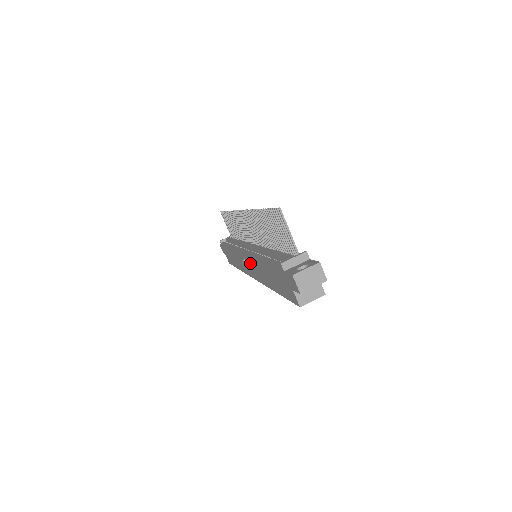
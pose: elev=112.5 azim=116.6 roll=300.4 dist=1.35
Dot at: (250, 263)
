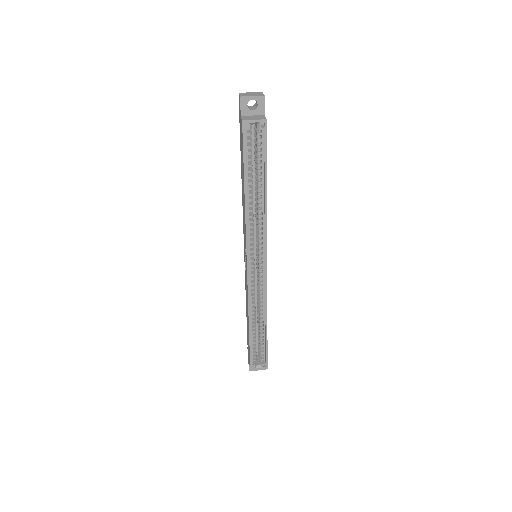
Dot at: (244, 240)
